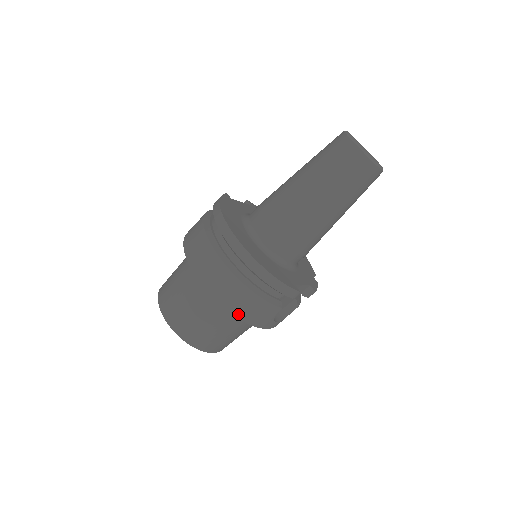
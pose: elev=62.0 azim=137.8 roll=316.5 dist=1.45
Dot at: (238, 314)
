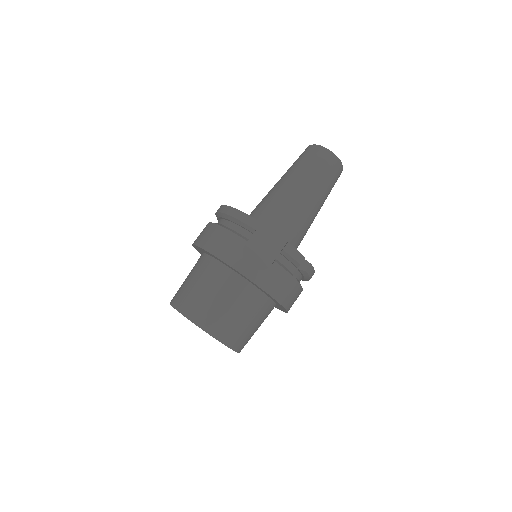
Dot at: (209, 249)
